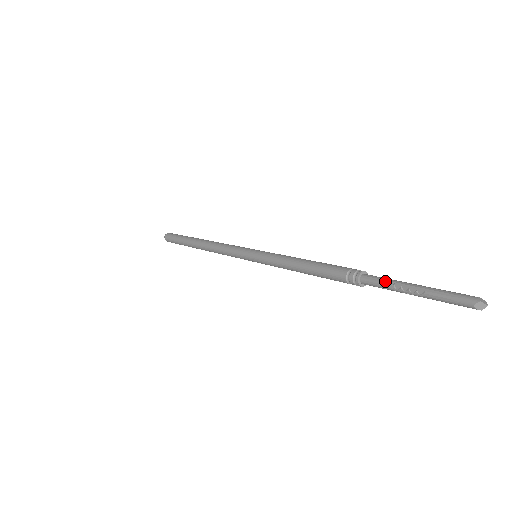
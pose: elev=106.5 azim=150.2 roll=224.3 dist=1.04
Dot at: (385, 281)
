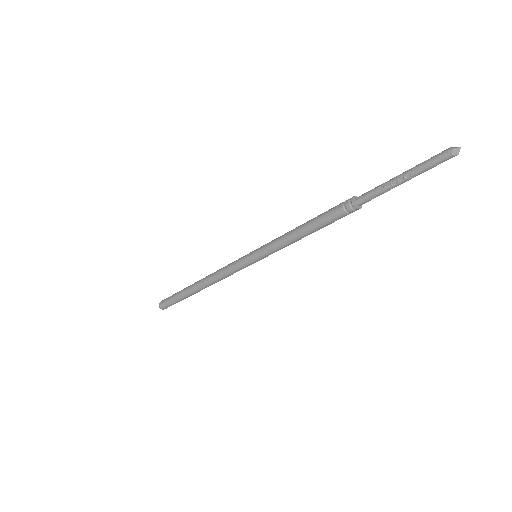
Dot at: (376, 189)
